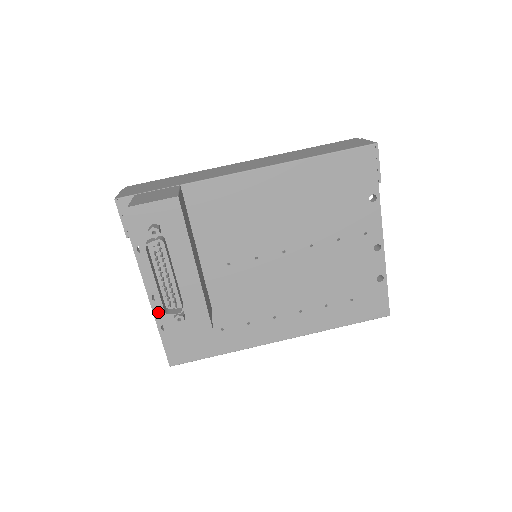
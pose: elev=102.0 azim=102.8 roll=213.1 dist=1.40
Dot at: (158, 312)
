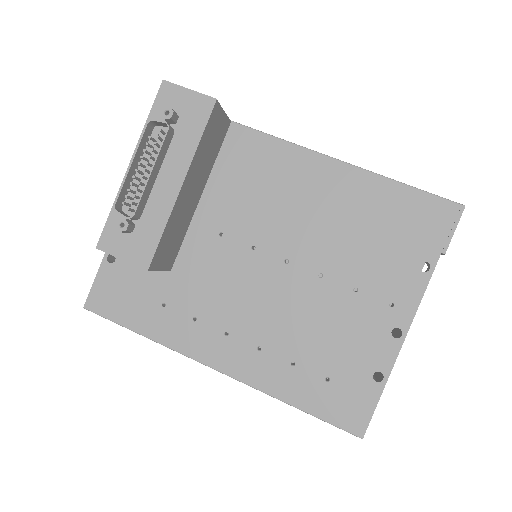
Dot at: occluded
